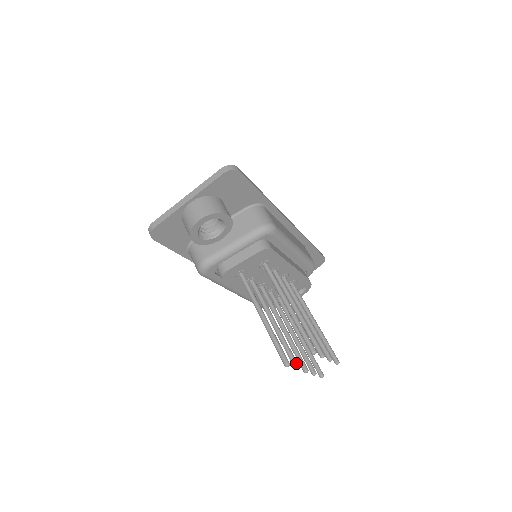
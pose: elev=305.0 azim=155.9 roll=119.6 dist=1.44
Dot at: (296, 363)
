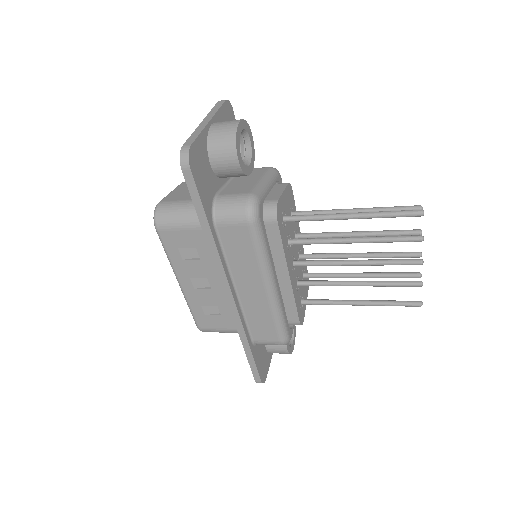
Dot at: (416, 235)
